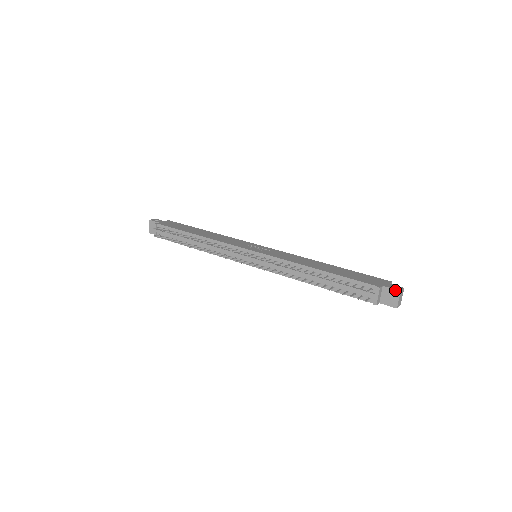
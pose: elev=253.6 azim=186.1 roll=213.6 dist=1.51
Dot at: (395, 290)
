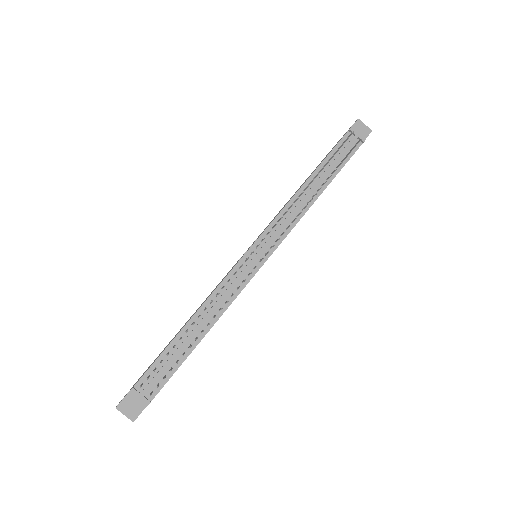
Dot at: (356, 122)
